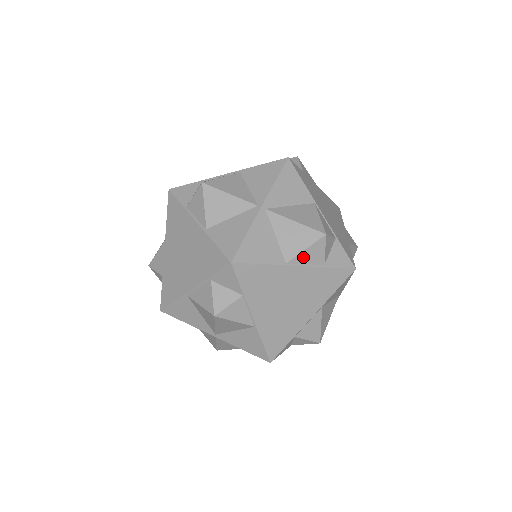
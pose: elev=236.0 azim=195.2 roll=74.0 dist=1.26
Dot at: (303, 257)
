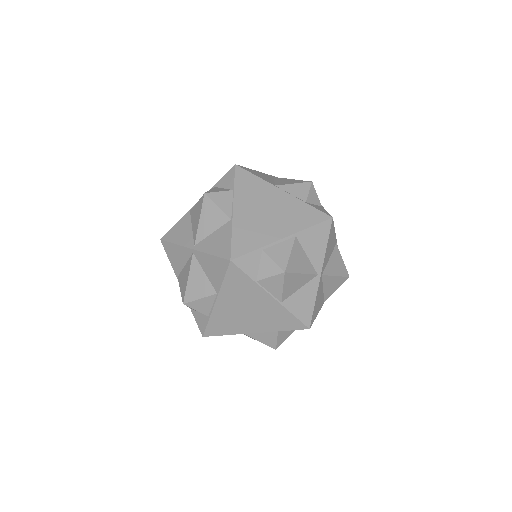
Dot at: (290, 188)
